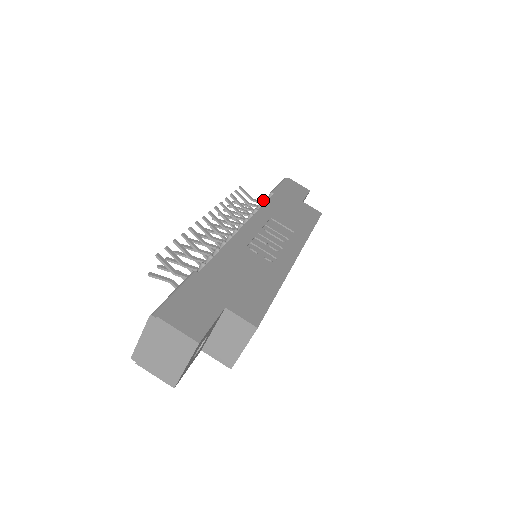
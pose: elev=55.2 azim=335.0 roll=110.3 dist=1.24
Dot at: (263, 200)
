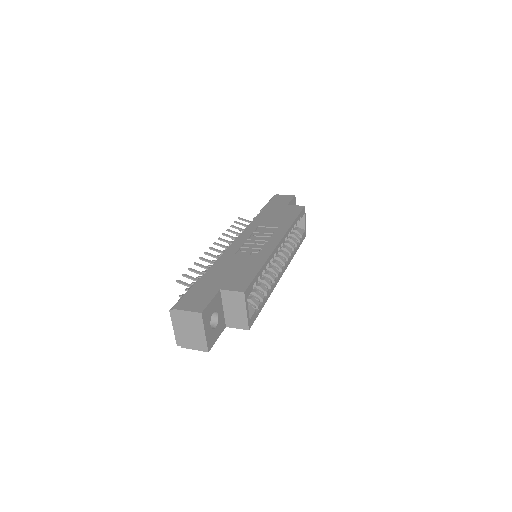
Dot at: (253, 218)
